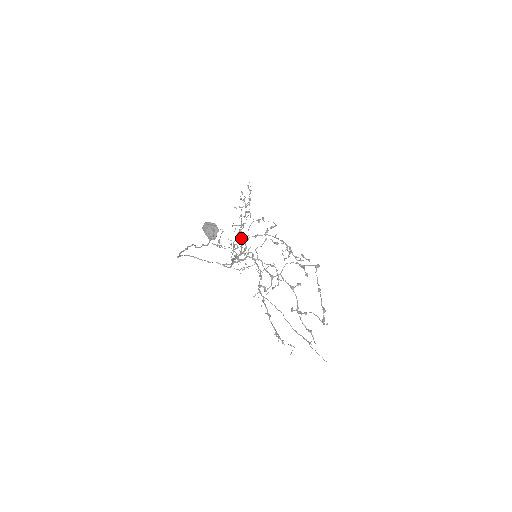
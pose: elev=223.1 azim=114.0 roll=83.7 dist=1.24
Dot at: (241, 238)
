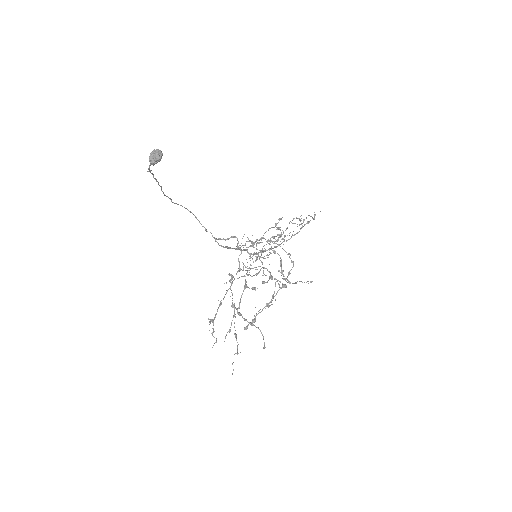
Dot at: (261, 238)
